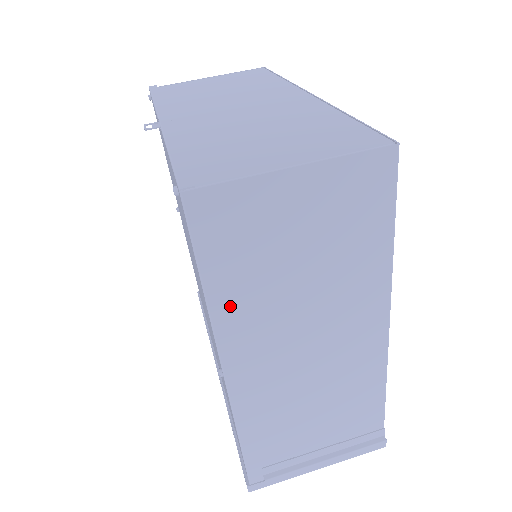
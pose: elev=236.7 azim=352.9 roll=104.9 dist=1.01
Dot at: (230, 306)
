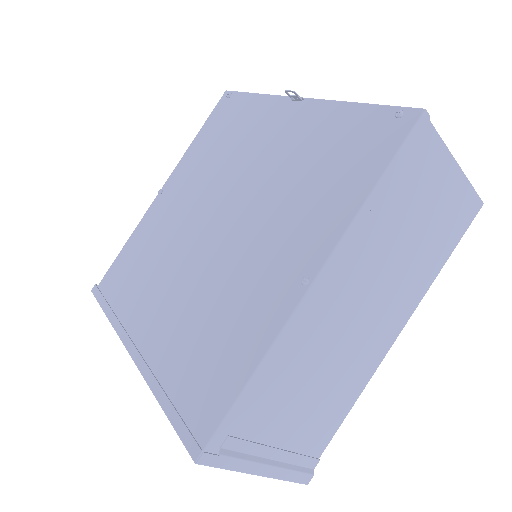
Dot at: (368, 221)
